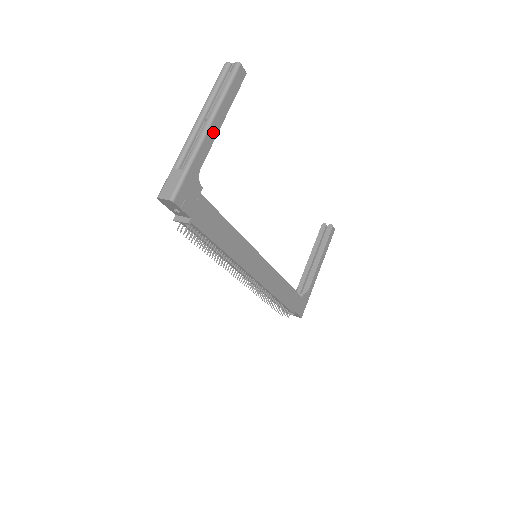
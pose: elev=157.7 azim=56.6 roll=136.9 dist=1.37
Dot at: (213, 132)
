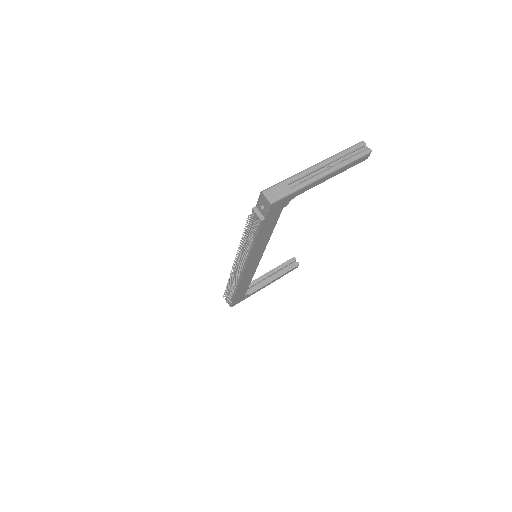
Dot at: (324, 179)
